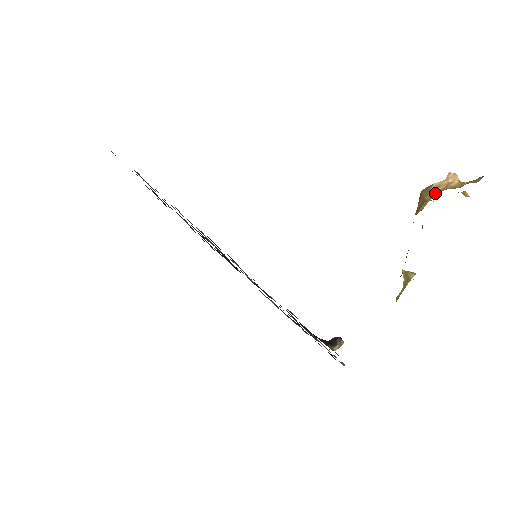
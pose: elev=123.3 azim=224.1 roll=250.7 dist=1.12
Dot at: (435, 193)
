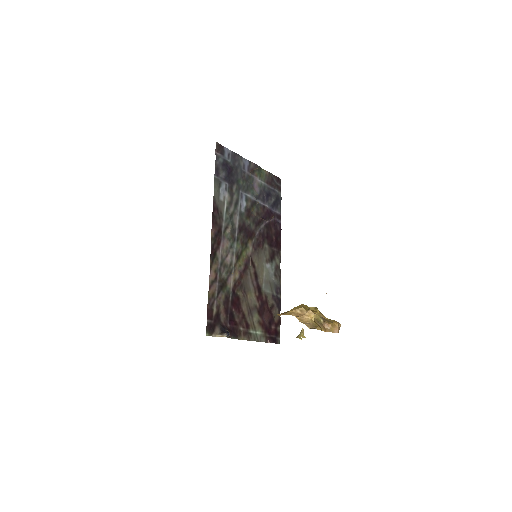
Dot at: (293, 313)
